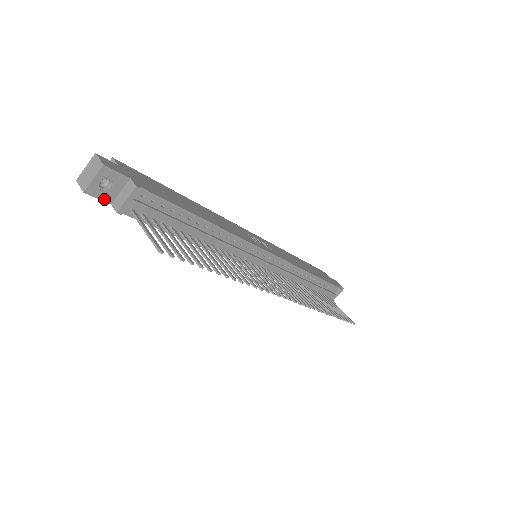
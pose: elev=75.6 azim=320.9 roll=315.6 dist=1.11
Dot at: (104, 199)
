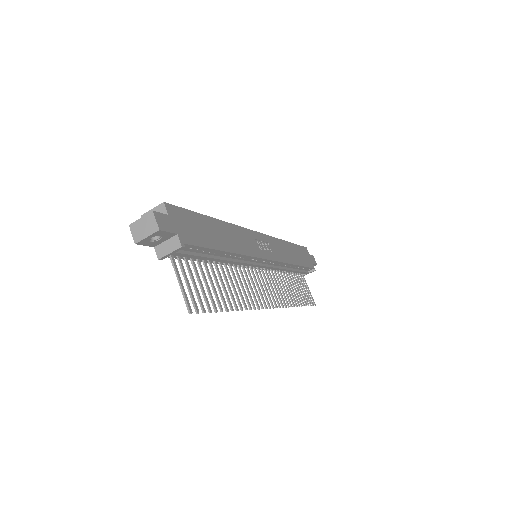
Dot at: (150, 245)
